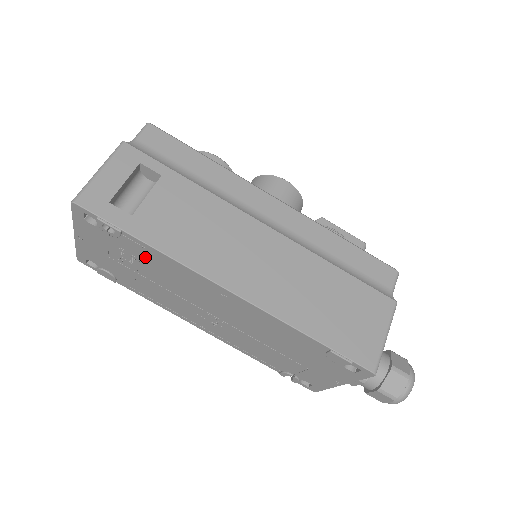
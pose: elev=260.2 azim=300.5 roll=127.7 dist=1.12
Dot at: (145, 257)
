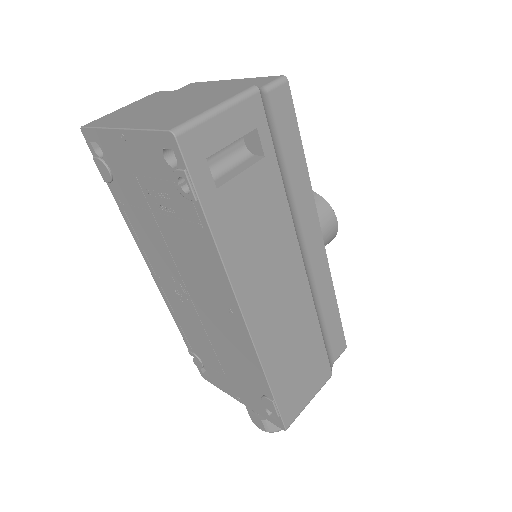
Dot at: (188, 226)
